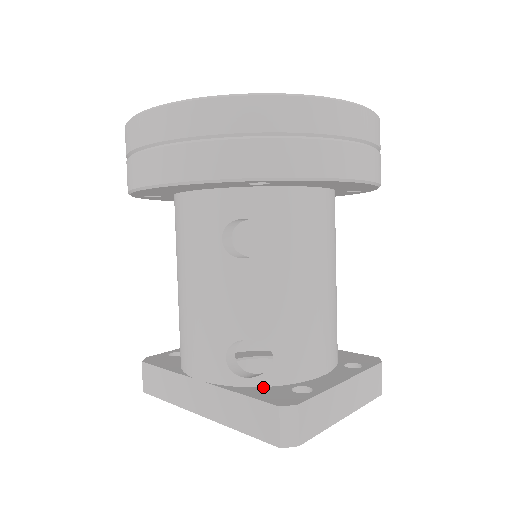
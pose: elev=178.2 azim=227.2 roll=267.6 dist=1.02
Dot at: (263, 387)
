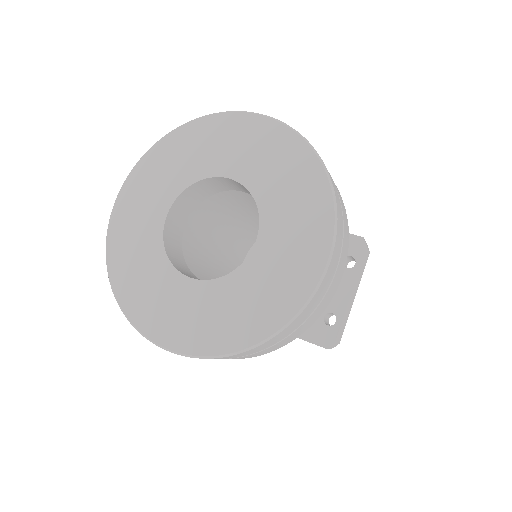
Dot at: occluded
